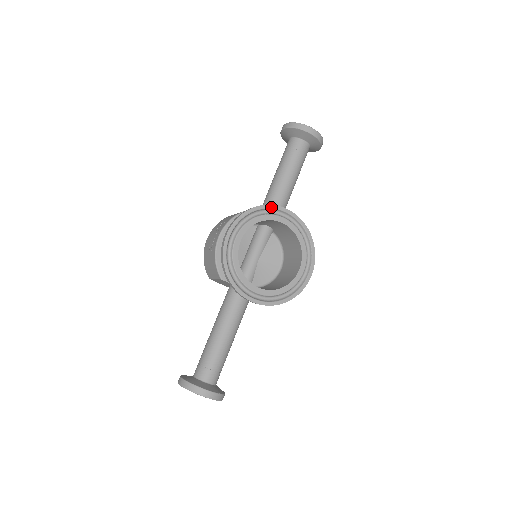
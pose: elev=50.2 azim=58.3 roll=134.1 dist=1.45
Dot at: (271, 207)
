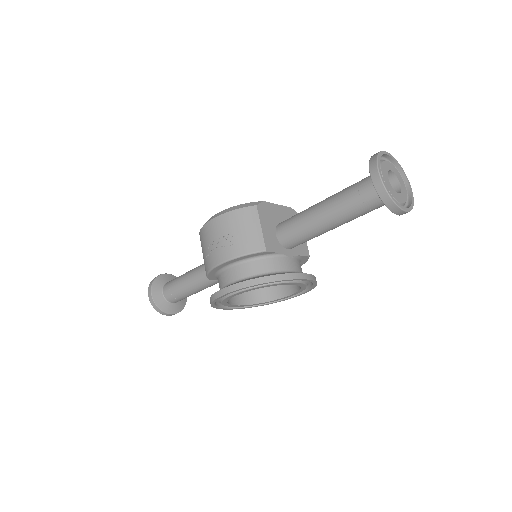
Dot at: occluded
